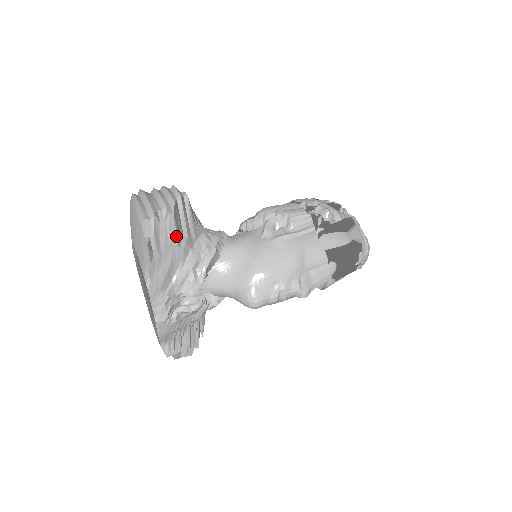
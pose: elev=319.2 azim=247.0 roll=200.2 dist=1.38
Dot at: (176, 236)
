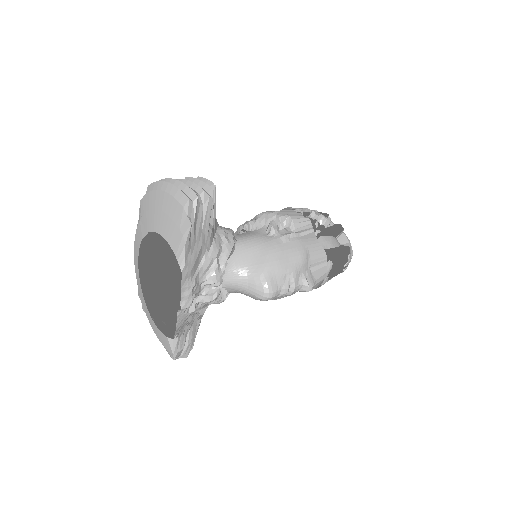
Dot at: (209, 221)
